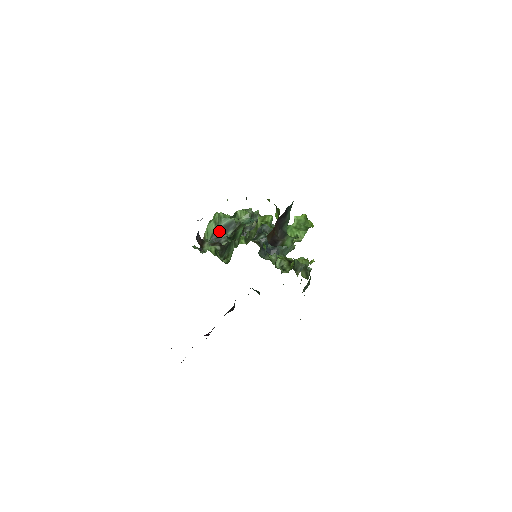
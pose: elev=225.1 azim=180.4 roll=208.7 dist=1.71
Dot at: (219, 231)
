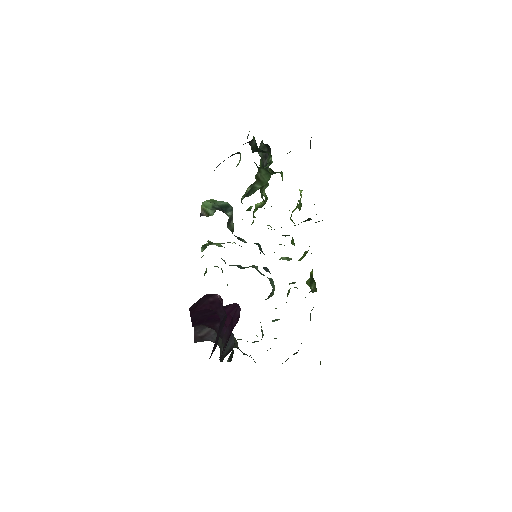
Dot at: occluded
